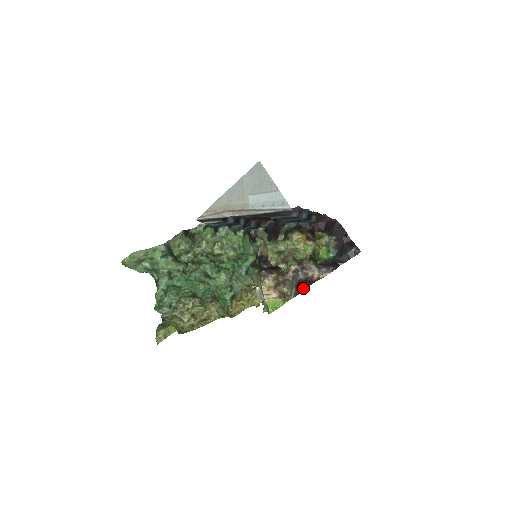
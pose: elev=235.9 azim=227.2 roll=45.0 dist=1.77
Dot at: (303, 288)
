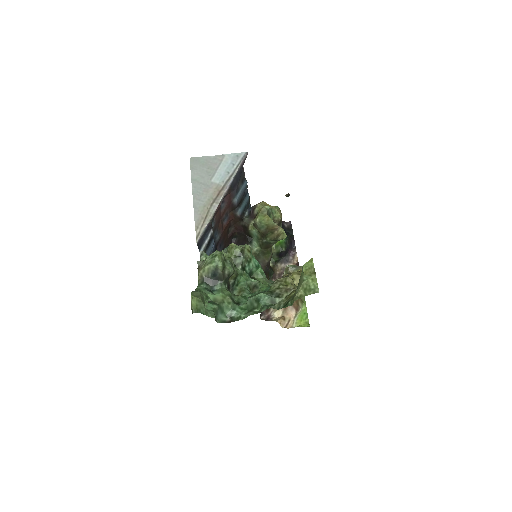
Dot at: occluded
